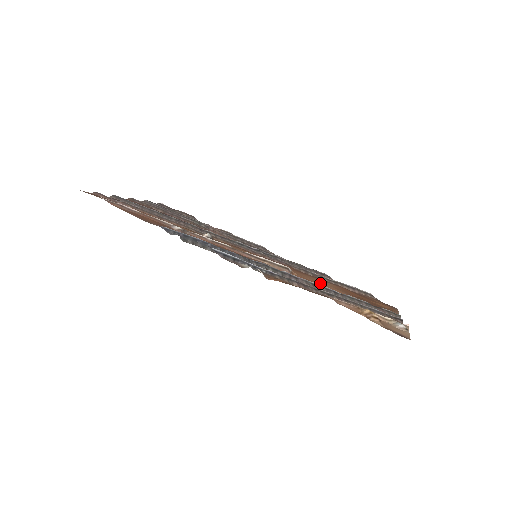
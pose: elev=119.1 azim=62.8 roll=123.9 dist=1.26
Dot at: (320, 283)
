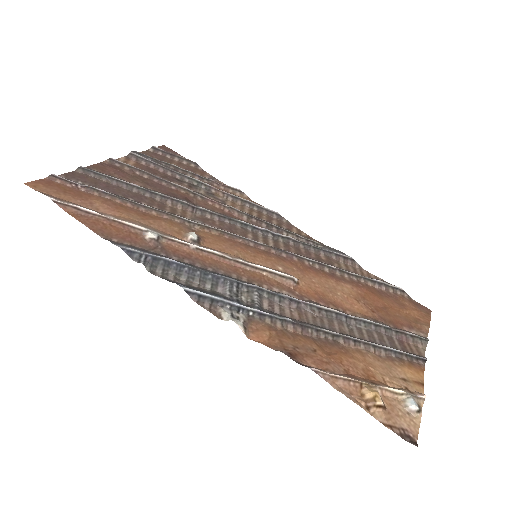
Dot at: (333, 292)
